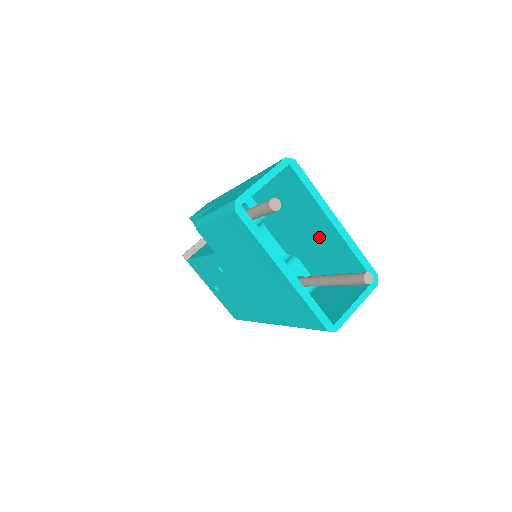
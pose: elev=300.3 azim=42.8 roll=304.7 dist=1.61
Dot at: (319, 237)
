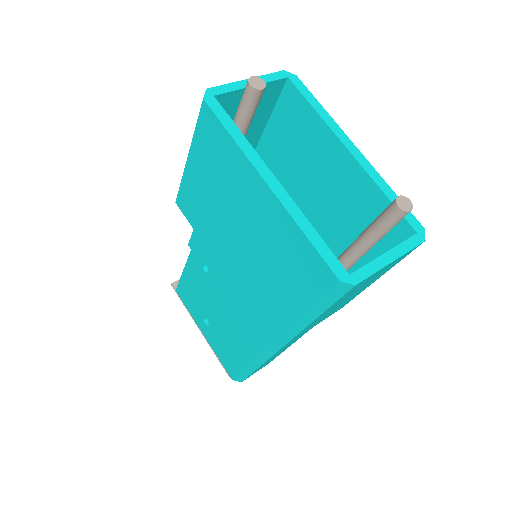
Dot at: (334, 193)
